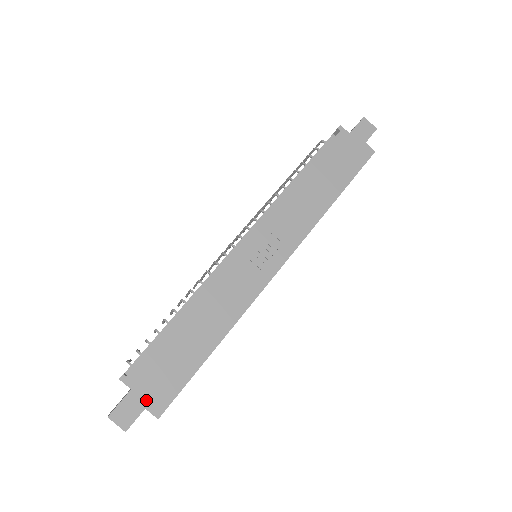
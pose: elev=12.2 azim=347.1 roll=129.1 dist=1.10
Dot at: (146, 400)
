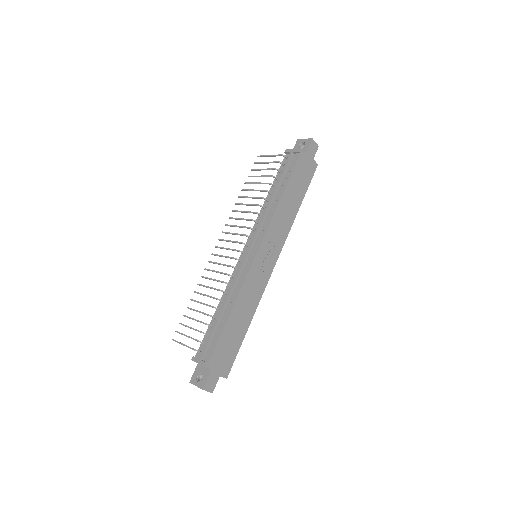
Dot at: (220, 371)
